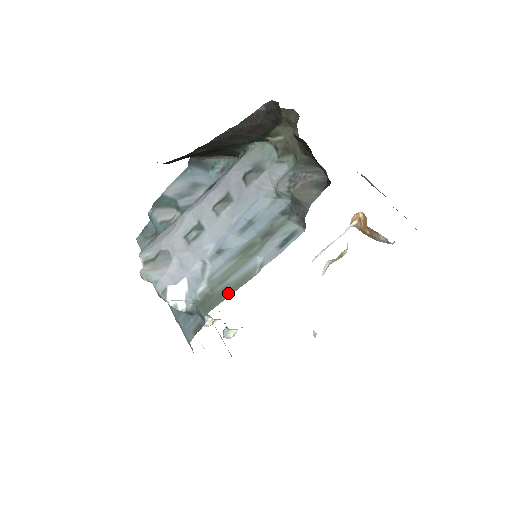
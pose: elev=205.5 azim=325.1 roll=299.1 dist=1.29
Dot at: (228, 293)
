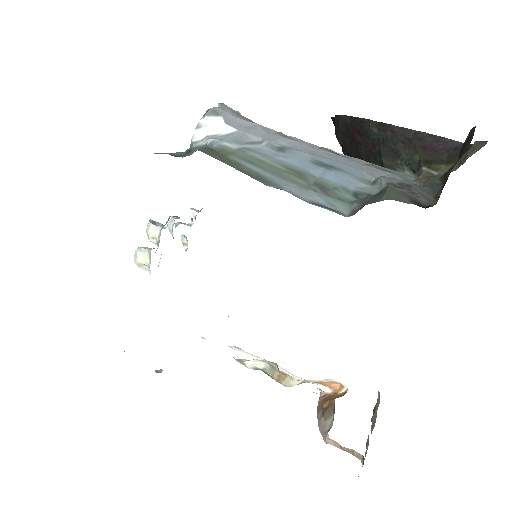
Dot at: (234, 166)
